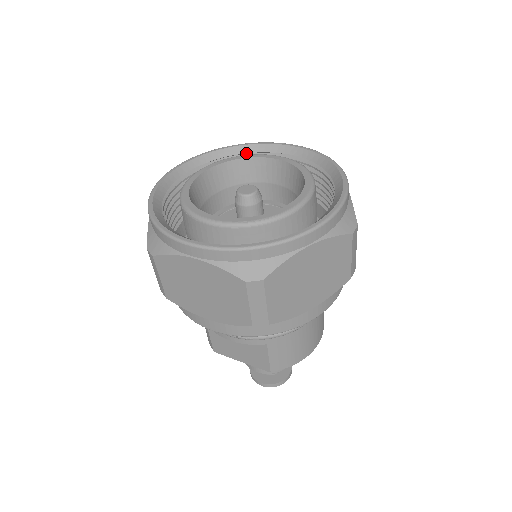
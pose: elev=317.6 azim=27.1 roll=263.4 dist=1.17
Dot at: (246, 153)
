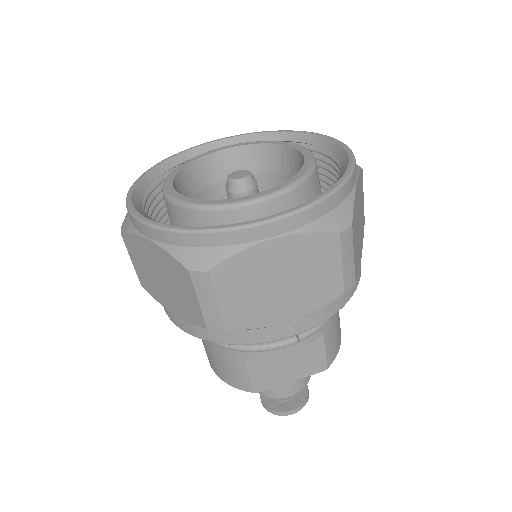
Dot at: (182, 163)
